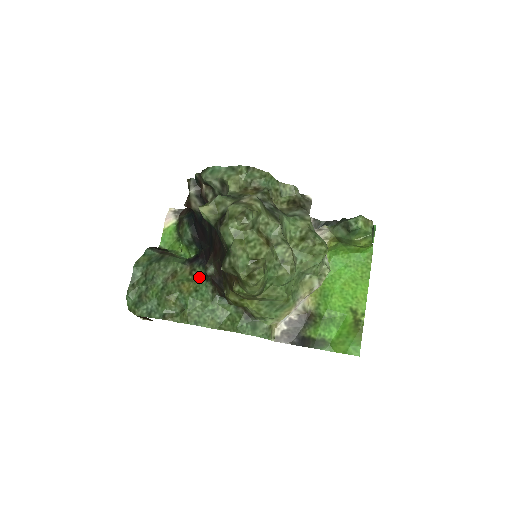
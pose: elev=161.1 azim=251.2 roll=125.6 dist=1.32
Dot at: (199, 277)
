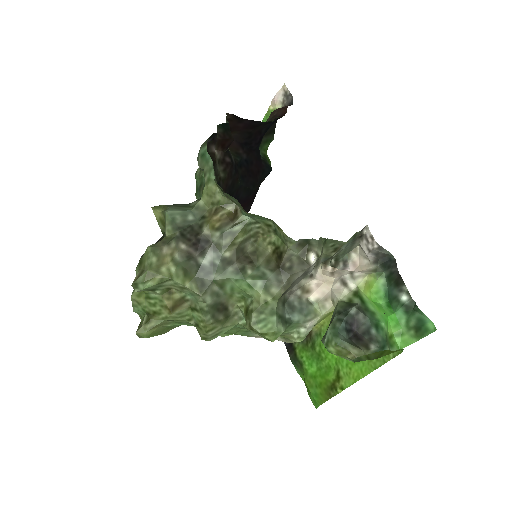
Dot at: occluded
